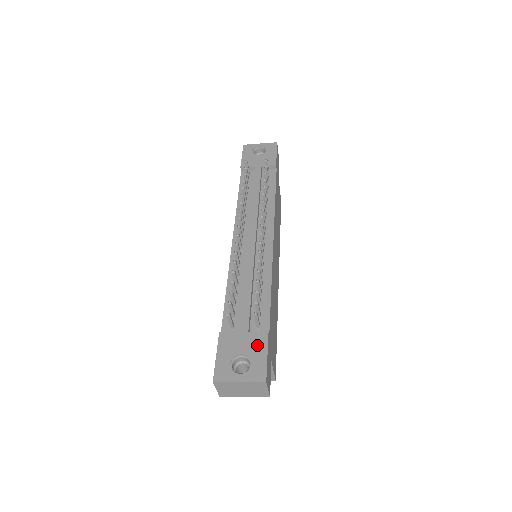
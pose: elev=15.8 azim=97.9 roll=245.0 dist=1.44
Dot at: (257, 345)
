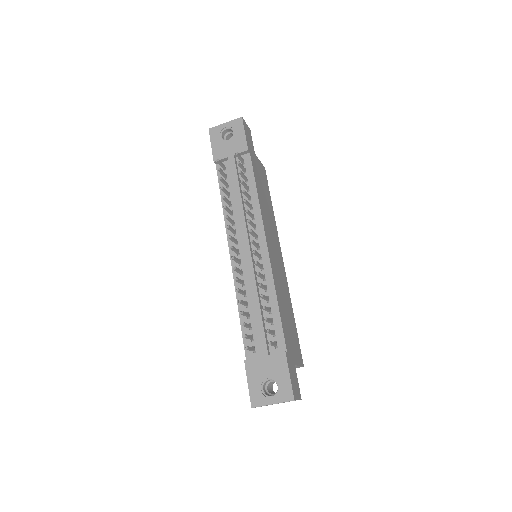
Dot at: (279, 367)
